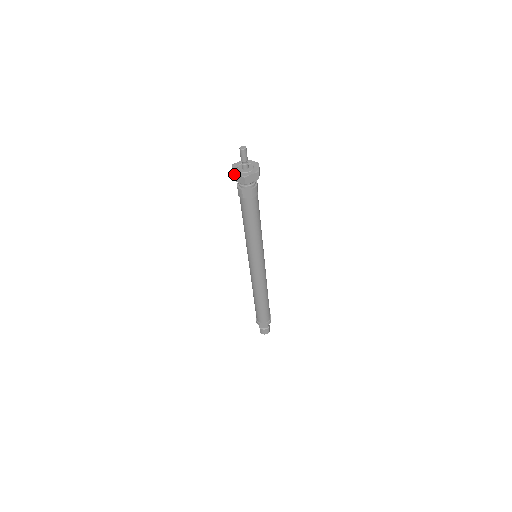
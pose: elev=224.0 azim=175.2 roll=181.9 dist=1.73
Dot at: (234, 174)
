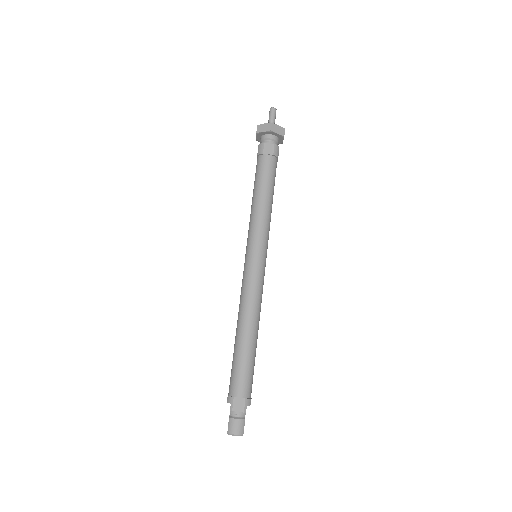
Dot at: (260, 124)
